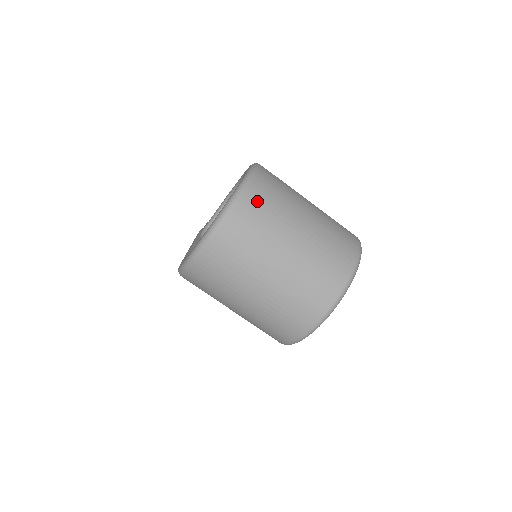
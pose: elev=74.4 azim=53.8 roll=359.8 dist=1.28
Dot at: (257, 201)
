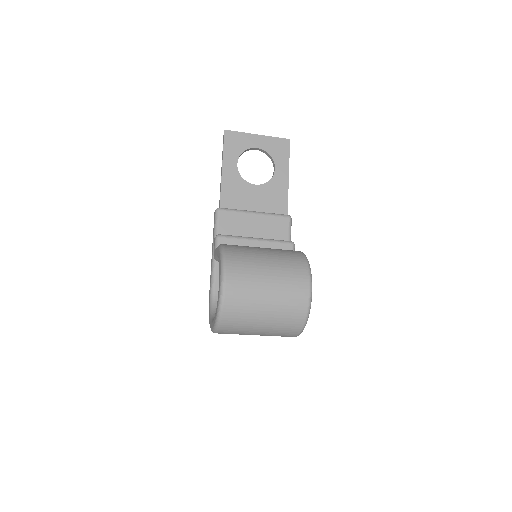
Dot at: (230, 322)
